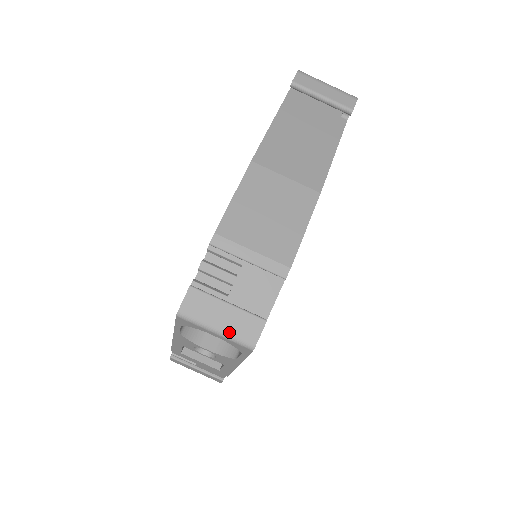
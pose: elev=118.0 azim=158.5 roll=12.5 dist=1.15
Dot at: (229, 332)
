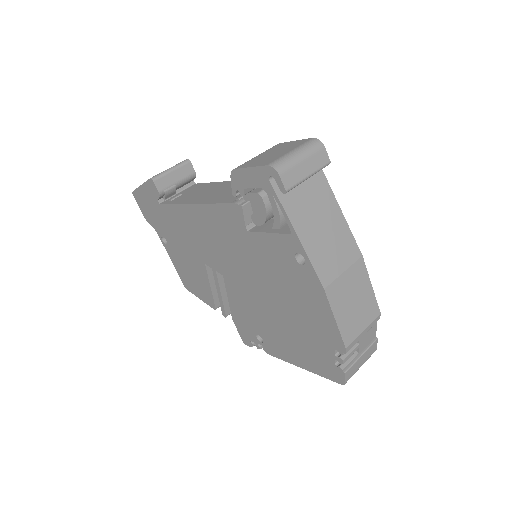
Dot at: occluded
